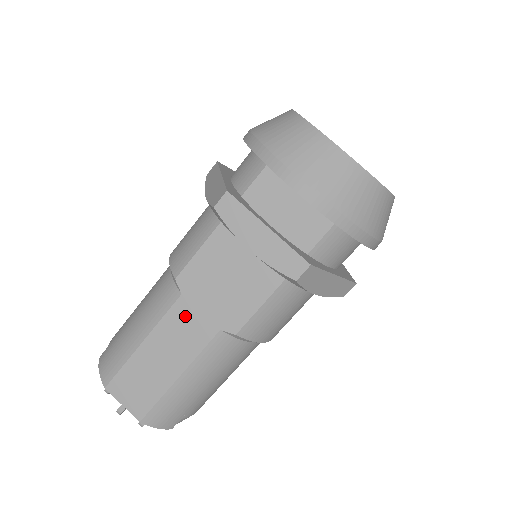
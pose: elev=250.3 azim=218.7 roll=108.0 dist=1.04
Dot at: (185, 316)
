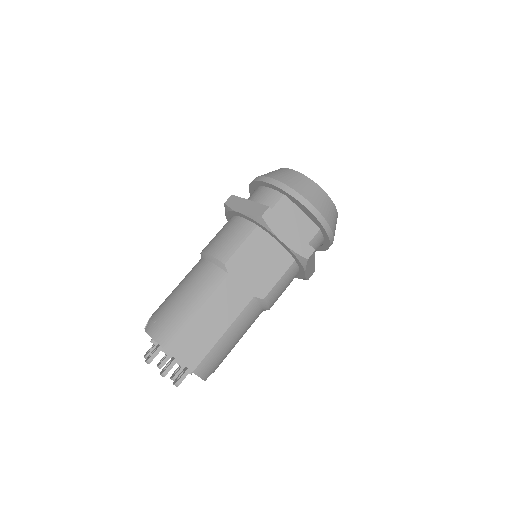
Dot at: (230, 289)
